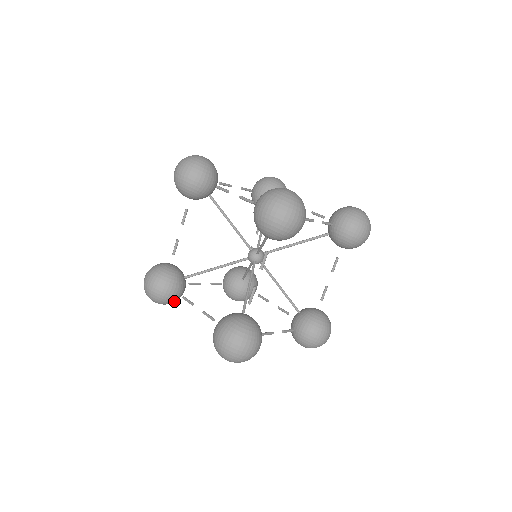
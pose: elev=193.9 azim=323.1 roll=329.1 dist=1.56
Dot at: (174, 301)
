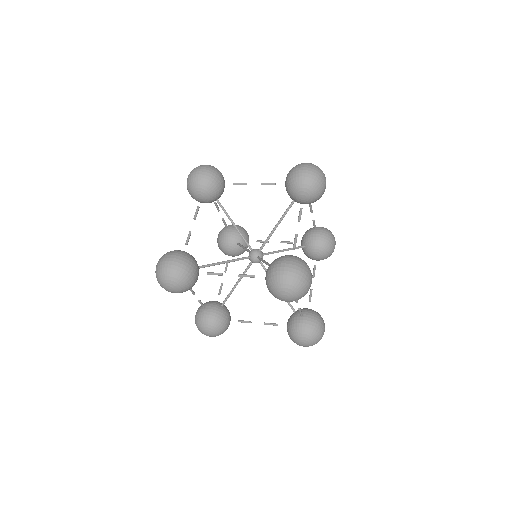
Dot at: (191, 285)
